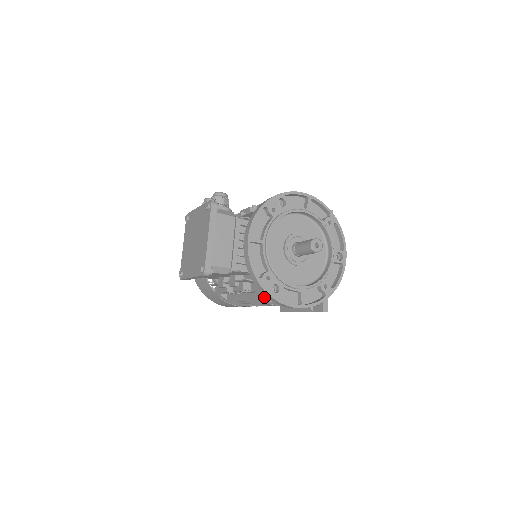
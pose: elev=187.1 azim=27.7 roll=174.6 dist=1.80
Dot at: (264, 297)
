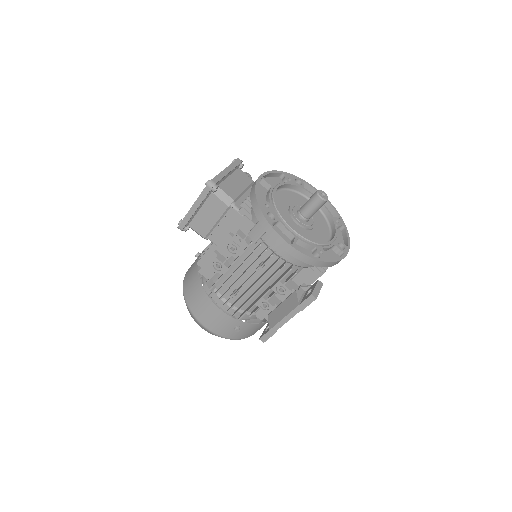
Dot at: (256, 235)
